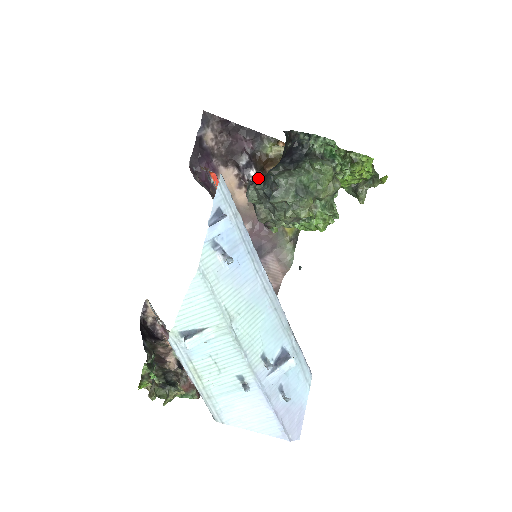
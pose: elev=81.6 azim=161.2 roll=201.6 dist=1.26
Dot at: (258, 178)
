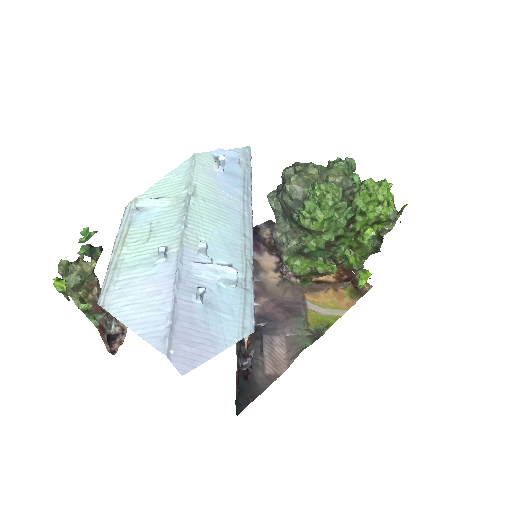
Dot at: occluded
